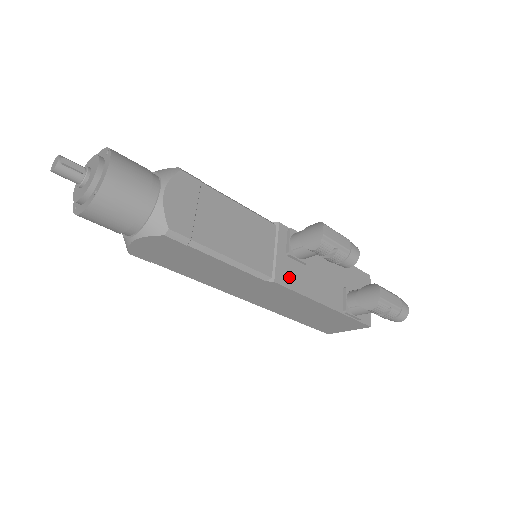
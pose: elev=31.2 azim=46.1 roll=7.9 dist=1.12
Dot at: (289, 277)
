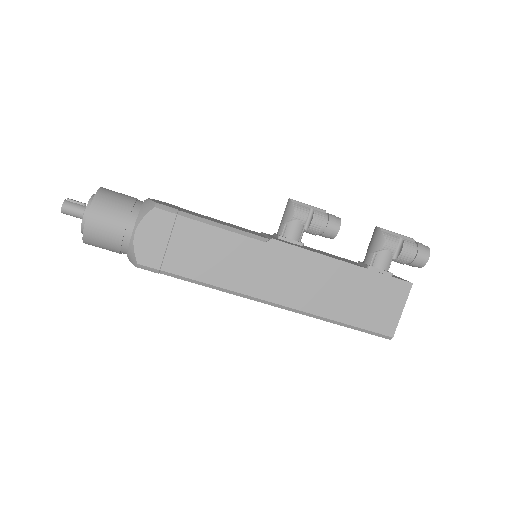
Dot at: occluded
